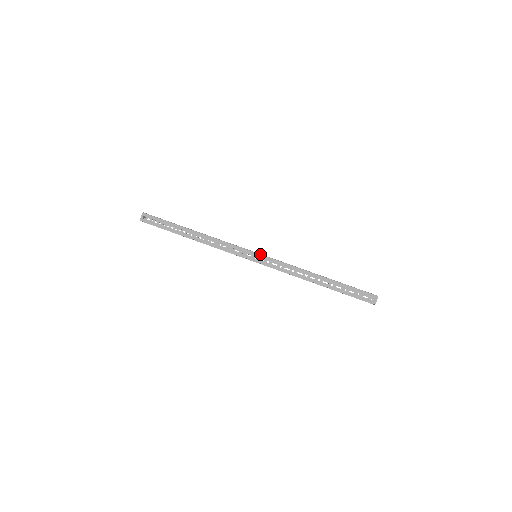
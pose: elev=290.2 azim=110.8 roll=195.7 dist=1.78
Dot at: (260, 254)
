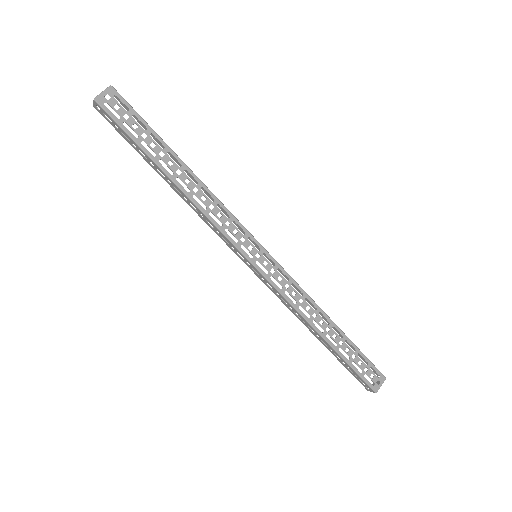
Dot at: (255, 268)
